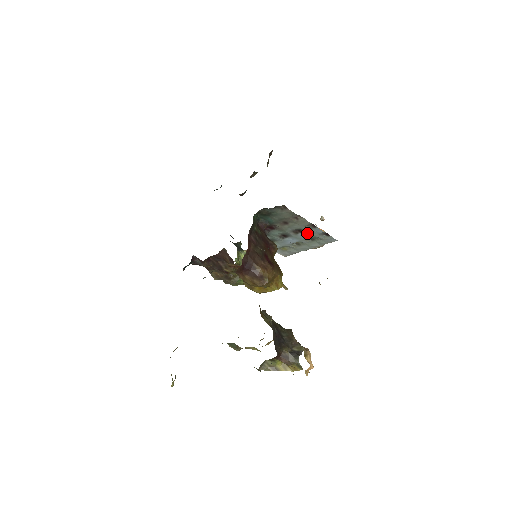
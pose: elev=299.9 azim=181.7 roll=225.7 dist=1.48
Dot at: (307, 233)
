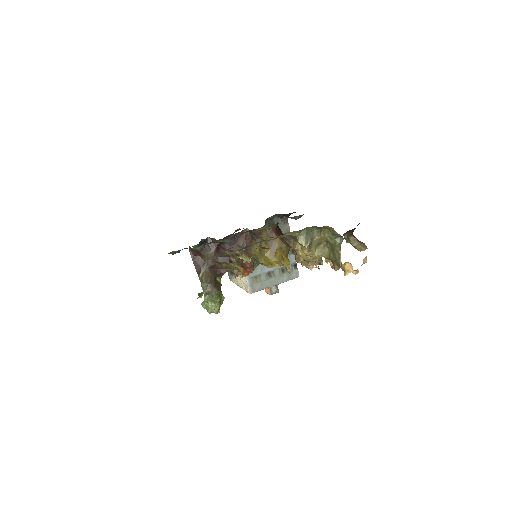
Dot at: occluded
